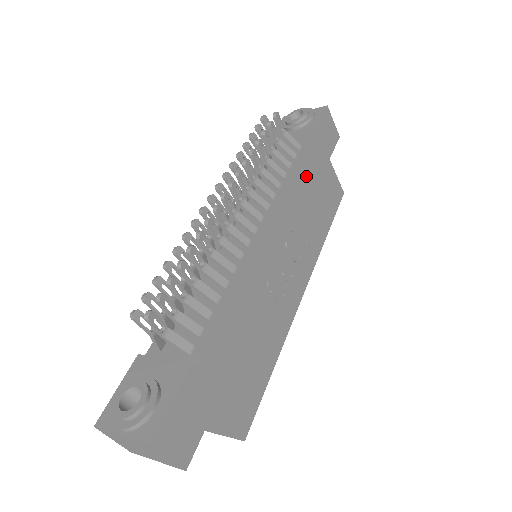
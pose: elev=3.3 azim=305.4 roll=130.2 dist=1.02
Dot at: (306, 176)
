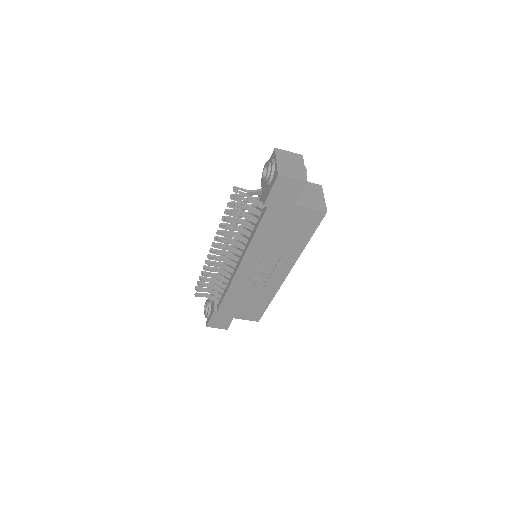
Dot at: (266, 229)
